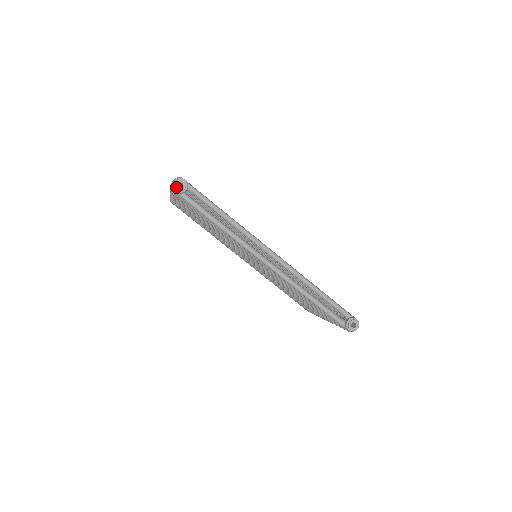
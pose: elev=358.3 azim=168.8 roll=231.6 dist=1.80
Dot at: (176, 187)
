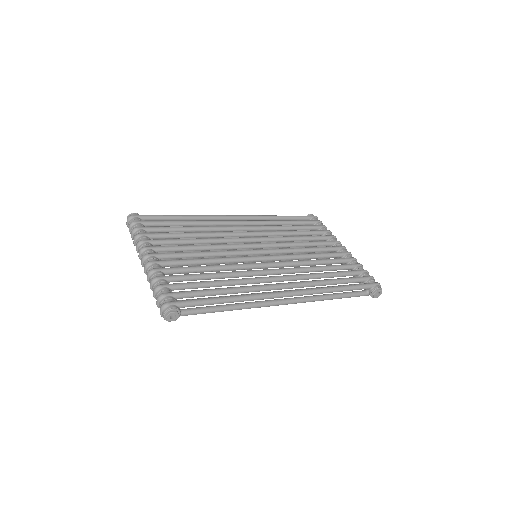
Dot at: (170, 320)
